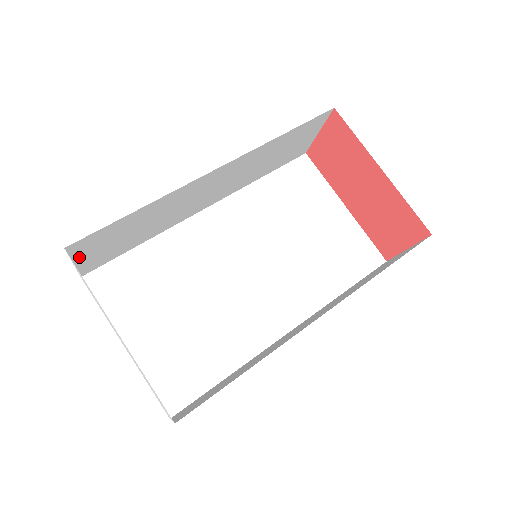
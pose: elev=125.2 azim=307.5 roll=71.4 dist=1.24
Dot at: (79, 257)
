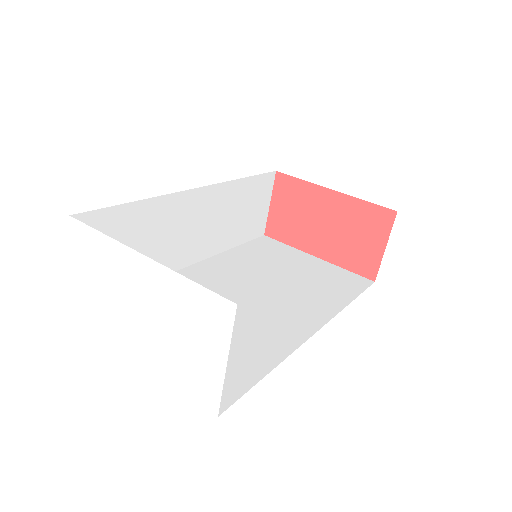
Dot at: occluded
